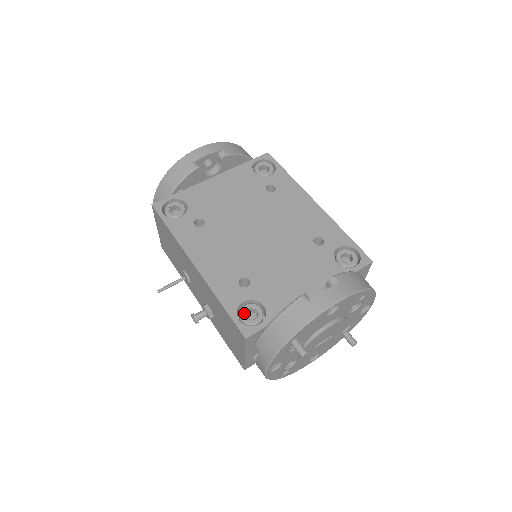
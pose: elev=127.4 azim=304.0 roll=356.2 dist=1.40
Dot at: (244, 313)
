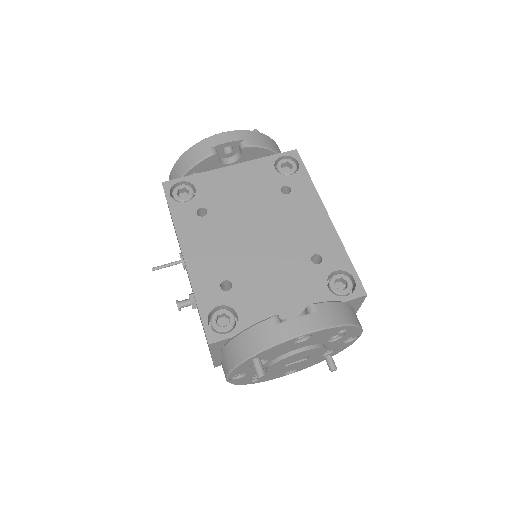
Dot at: (216, 317)
